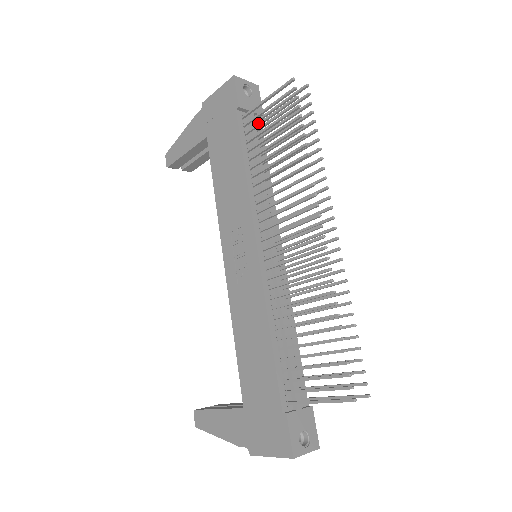
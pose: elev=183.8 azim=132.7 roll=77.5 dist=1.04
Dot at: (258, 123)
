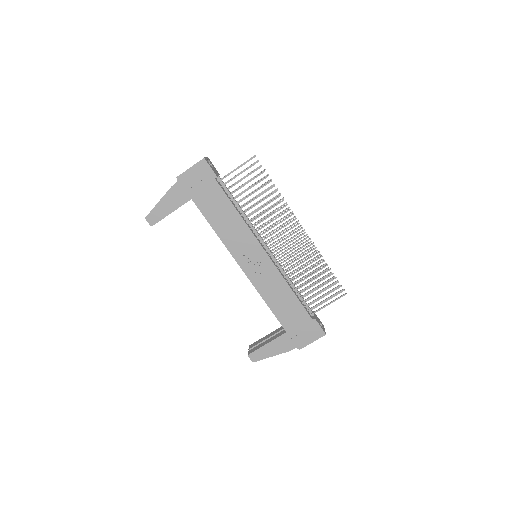
Dot at: (235, 184)
